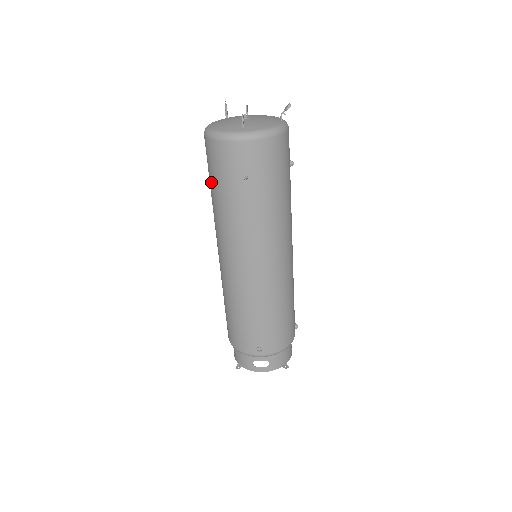
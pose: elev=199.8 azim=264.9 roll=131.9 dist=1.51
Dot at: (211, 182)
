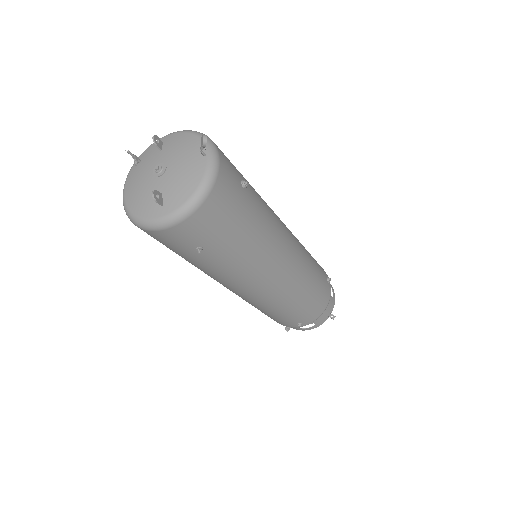
Dot at: occluded
